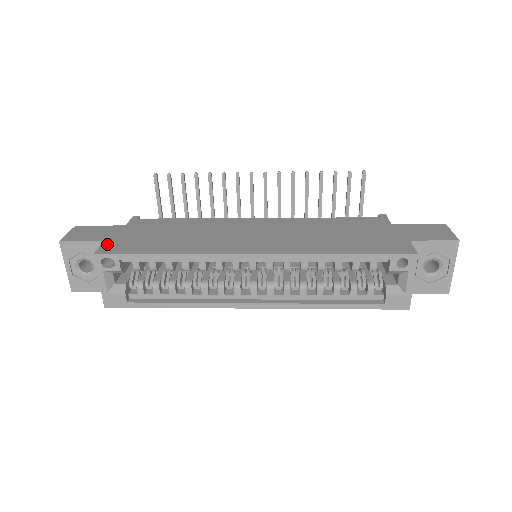
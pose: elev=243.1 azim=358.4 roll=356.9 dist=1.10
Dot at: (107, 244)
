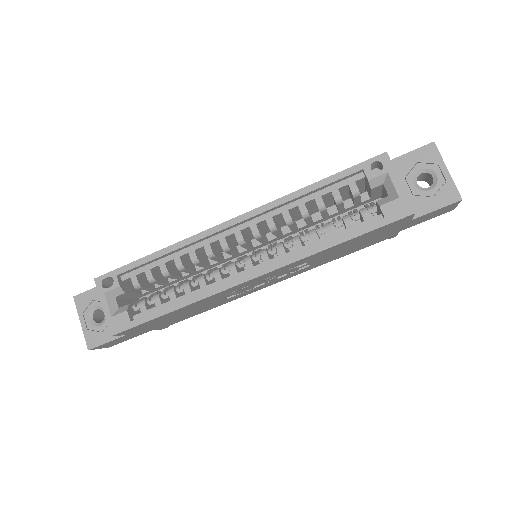
Dot at: occluded
